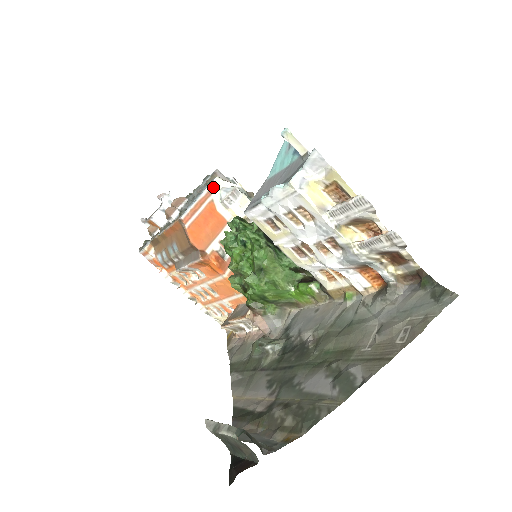
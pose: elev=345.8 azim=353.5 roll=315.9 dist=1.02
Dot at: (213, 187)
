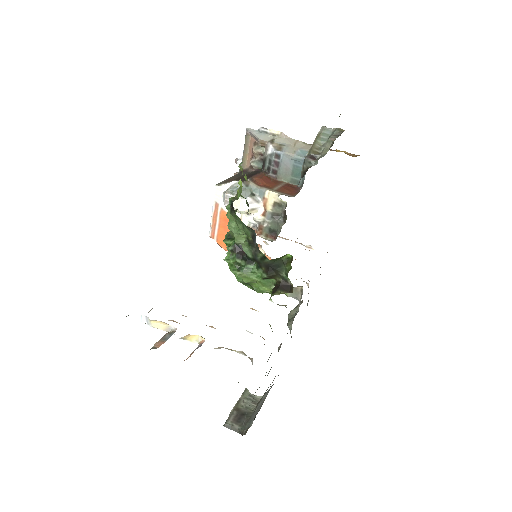
Dot at: (217, 197)
